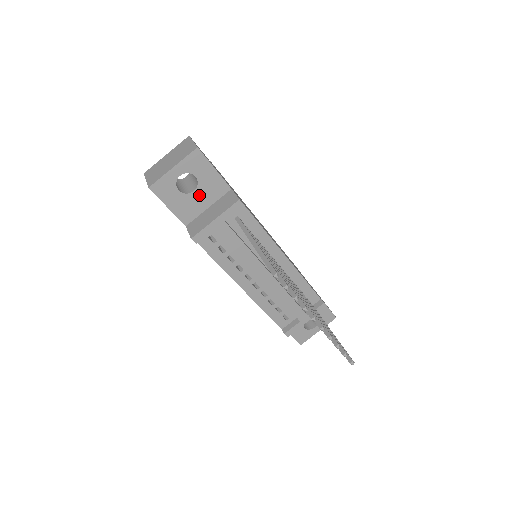
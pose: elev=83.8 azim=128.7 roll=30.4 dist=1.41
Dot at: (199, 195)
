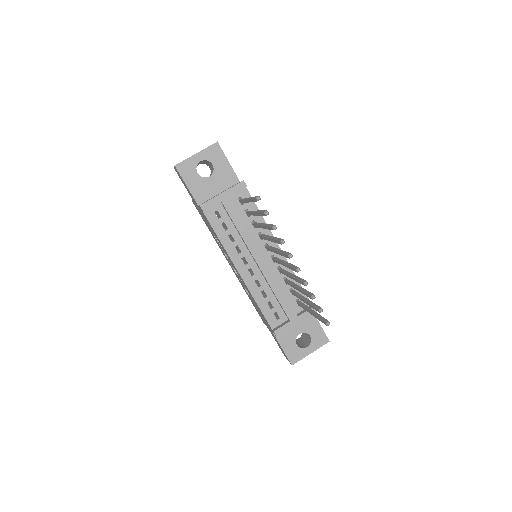
Dot at: (213, 181)
